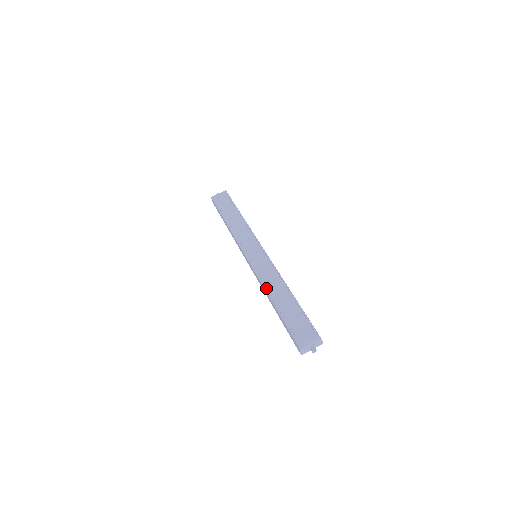
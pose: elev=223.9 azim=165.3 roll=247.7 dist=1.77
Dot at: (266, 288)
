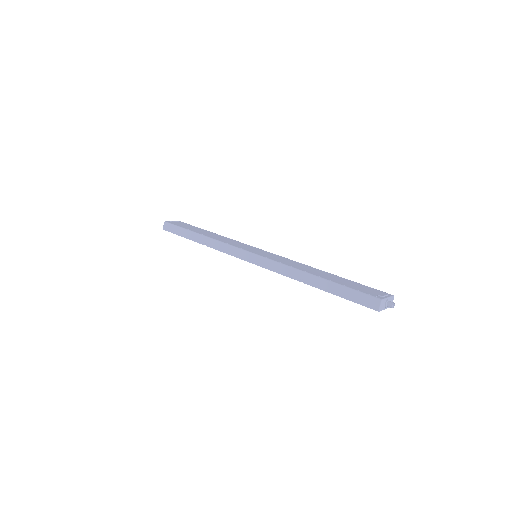
Dot at: (296, 267)
